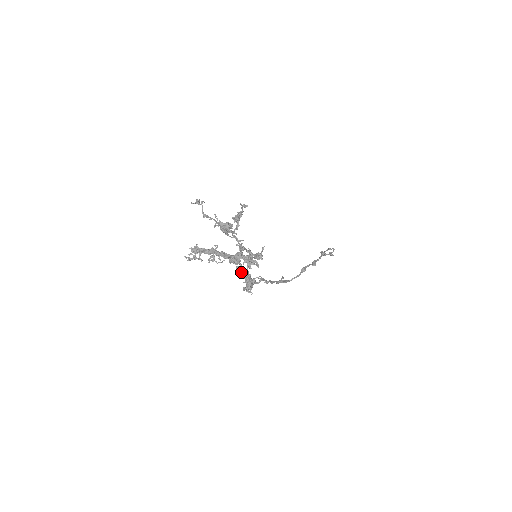
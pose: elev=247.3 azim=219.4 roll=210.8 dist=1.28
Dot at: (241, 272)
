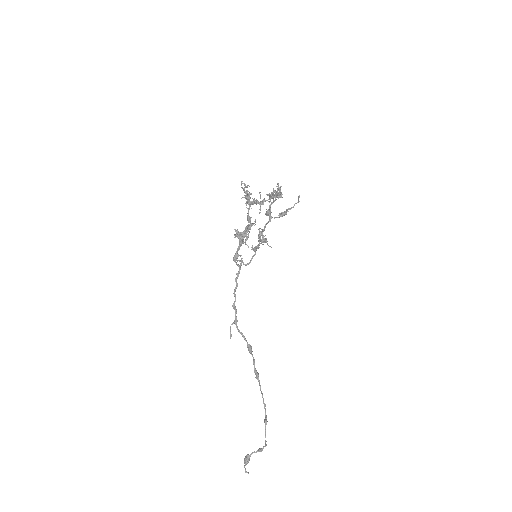
Dot at: (241, 240)
